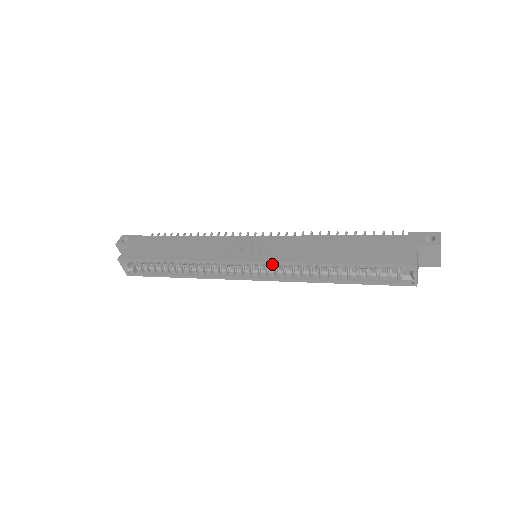
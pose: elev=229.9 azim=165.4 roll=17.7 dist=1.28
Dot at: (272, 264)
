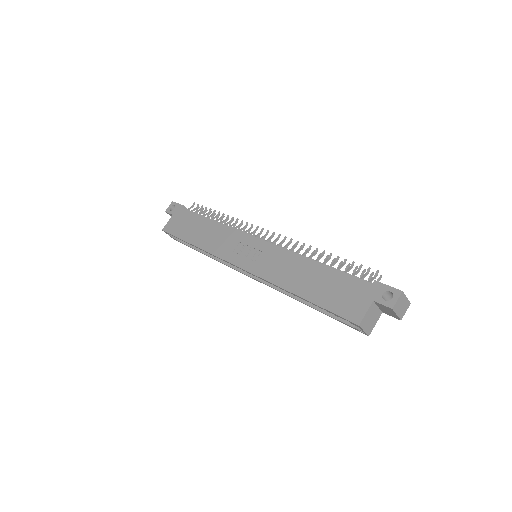
Dot at: (257, 276)
